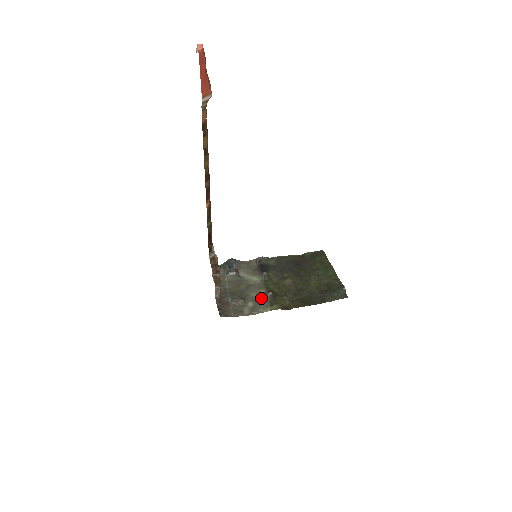
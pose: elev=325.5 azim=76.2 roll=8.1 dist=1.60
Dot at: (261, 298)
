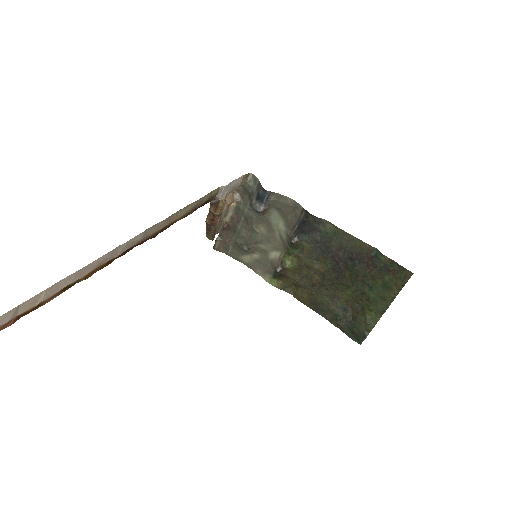
Dot at: (269, 261)
